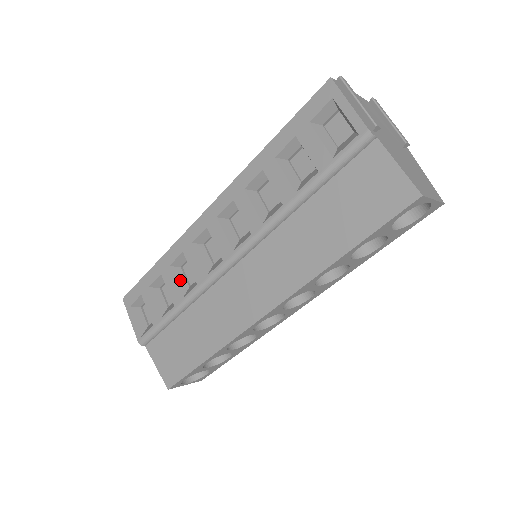
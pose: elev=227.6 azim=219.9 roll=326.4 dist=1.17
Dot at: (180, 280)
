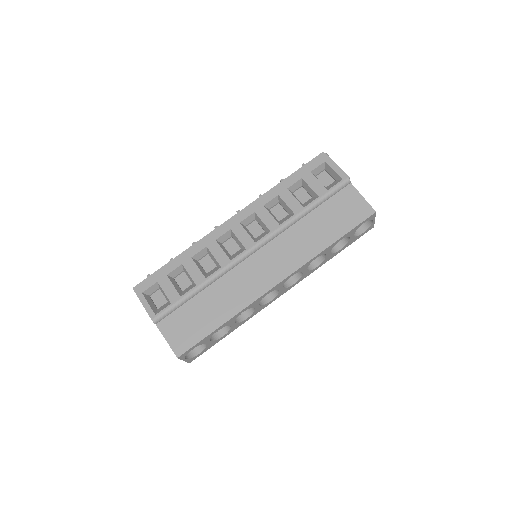
Dot at: (200, 268)
